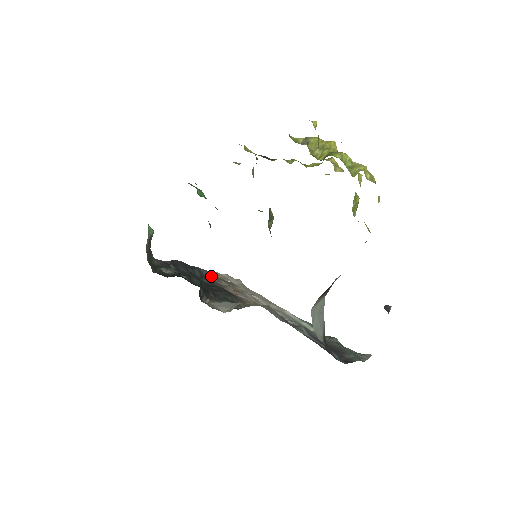
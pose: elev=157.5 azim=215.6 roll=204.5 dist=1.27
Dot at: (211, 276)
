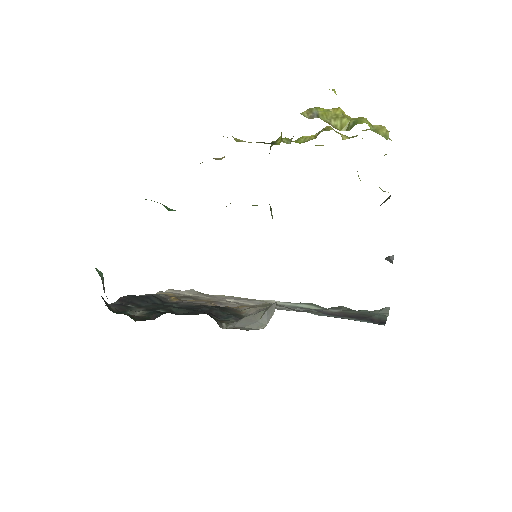
Dot at: (167, 298)
